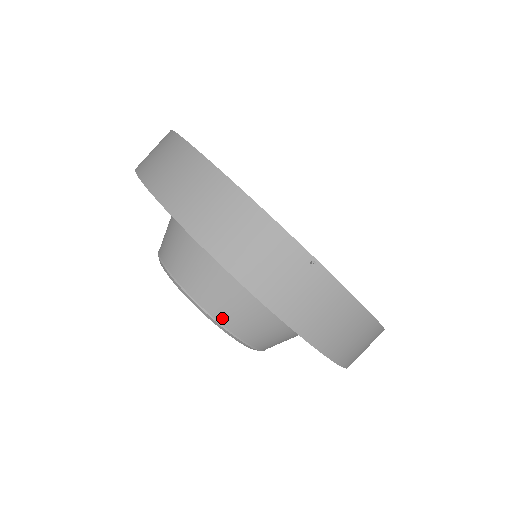
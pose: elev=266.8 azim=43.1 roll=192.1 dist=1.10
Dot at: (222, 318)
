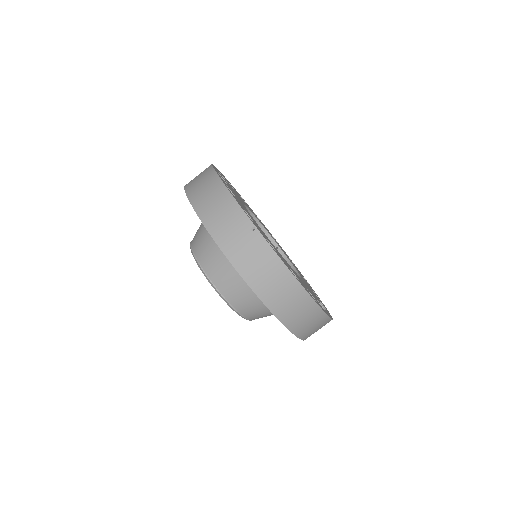
Dot at: (211, 275)
